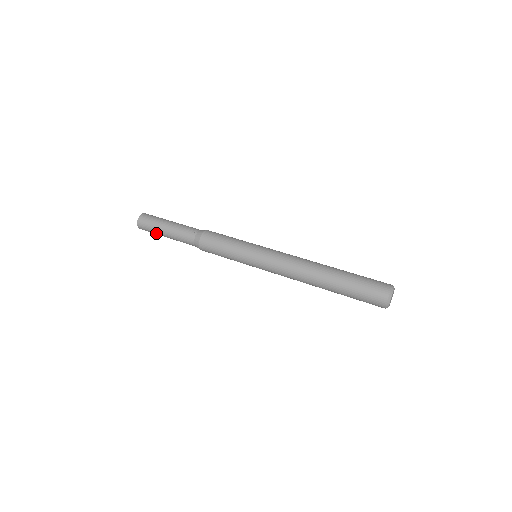
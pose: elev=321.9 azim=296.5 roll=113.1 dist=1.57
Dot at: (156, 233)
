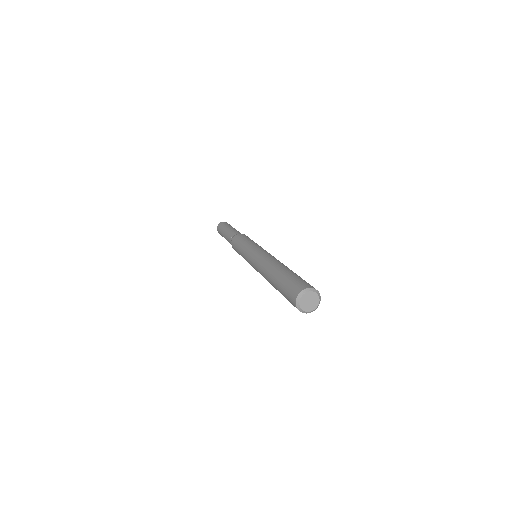
Dot at: occluded
